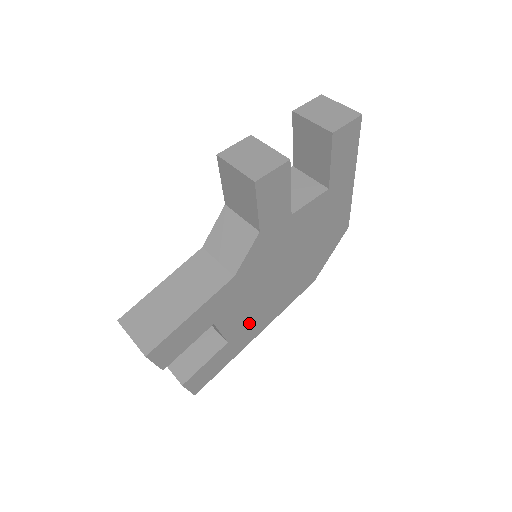
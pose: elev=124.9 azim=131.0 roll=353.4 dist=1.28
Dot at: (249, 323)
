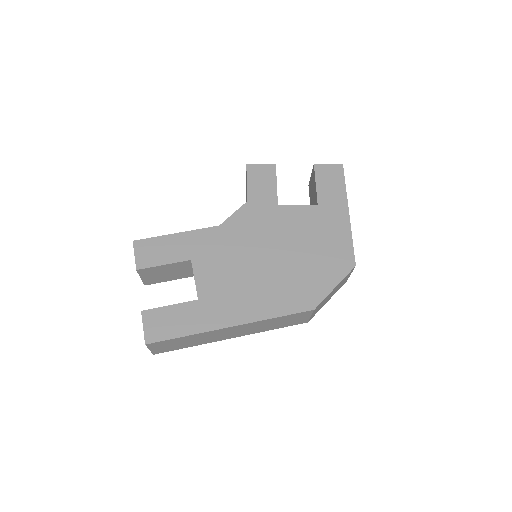
Dot at: (225, 296)
